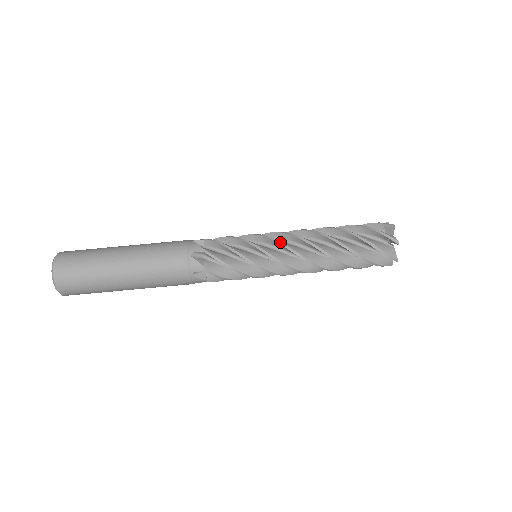
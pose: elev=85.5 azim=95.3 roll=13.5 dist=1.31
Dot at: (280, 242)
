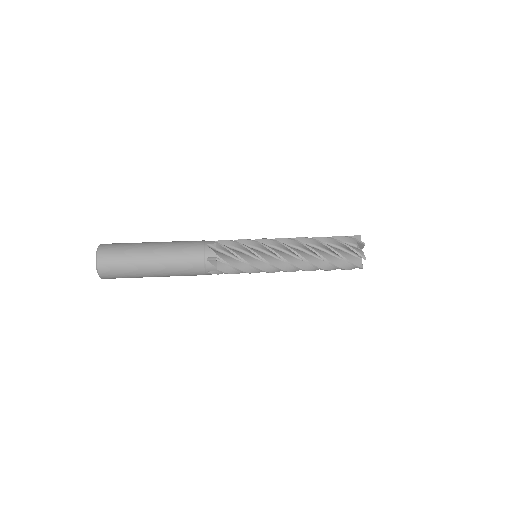
Dot at: (274, 239)
